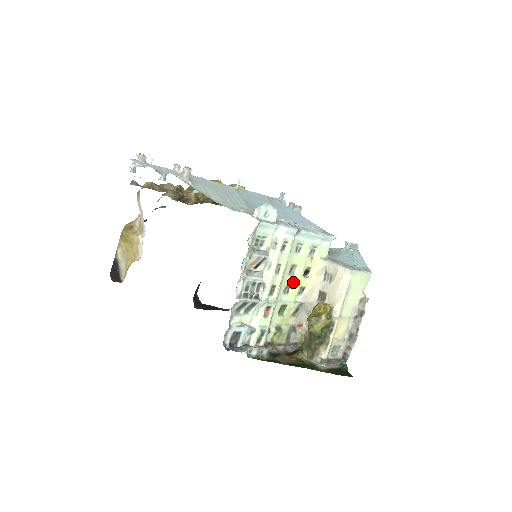
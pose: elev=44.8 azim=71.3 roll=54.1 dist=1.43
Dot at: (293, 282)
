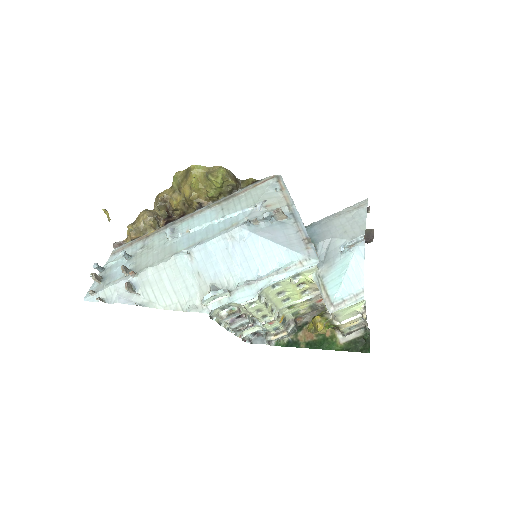
Dot at: (288, 296)
